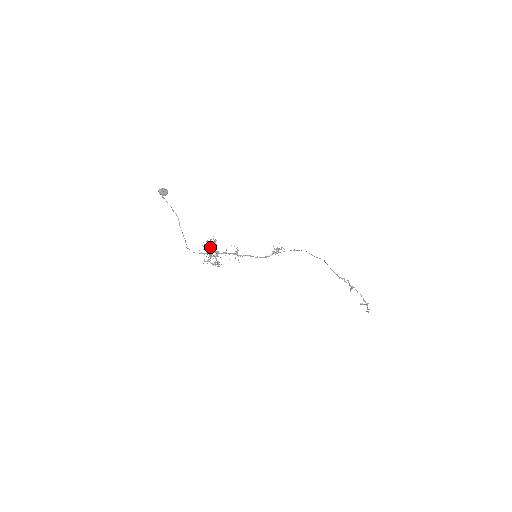
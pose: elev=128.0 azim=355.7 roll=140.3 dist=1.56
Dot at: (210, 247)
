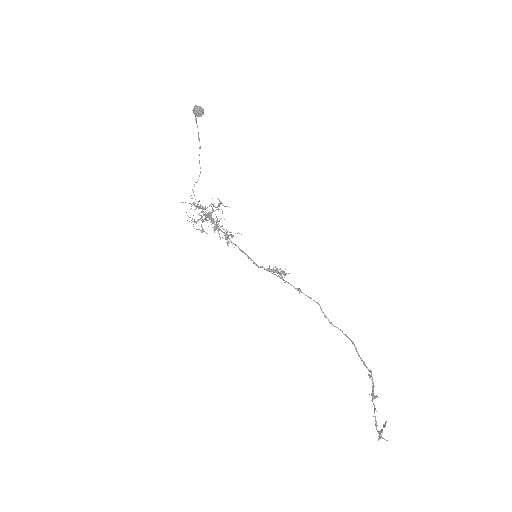
Dot at: occluded
